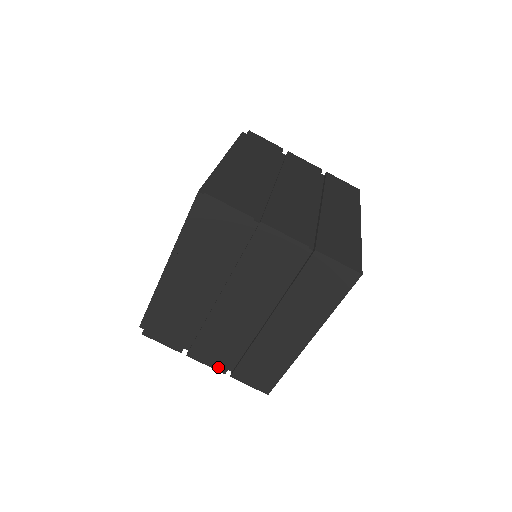
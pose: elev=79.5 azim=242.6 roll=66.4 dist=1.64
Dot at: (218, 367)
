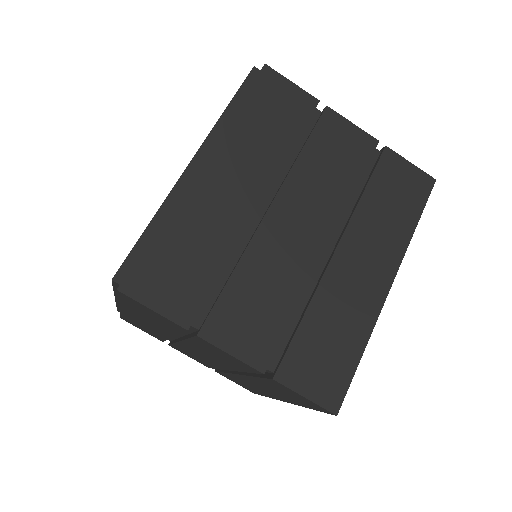
Dot at: (201, 363)
